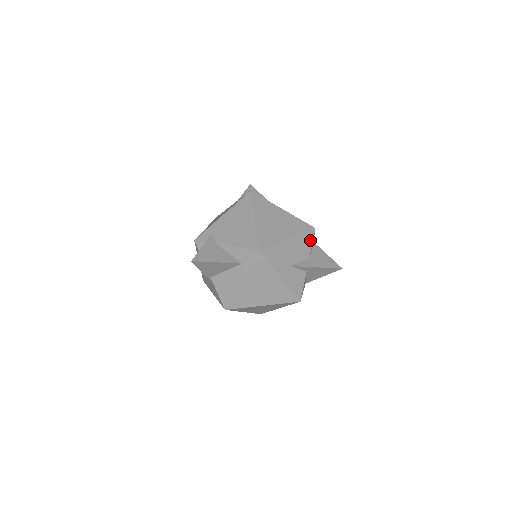
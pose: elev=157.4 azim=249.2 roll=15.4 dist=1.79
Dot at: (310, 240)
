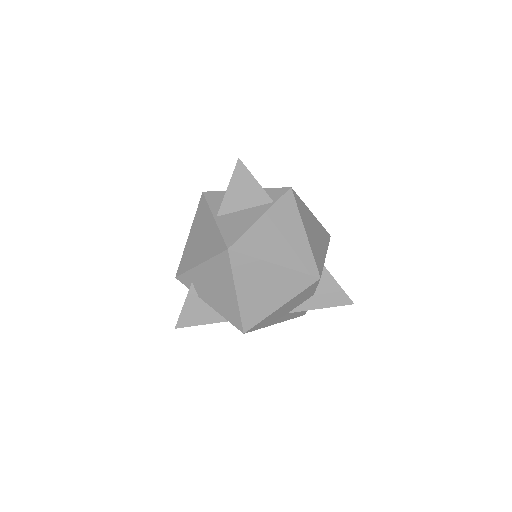
Dot at: (313, 288)
